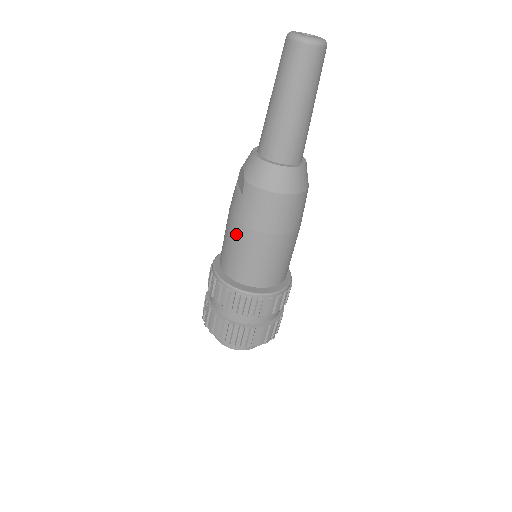
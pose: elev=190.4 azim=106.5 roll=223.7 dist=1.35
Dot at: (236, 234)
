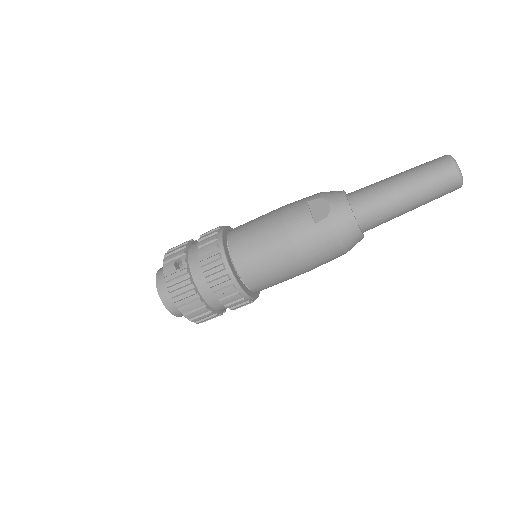
Dot at: (279, 244)
